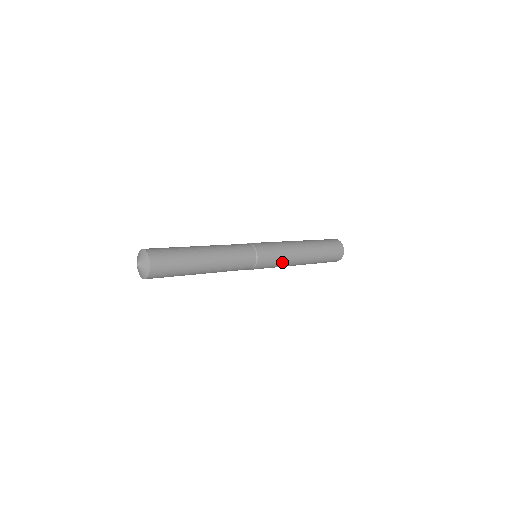
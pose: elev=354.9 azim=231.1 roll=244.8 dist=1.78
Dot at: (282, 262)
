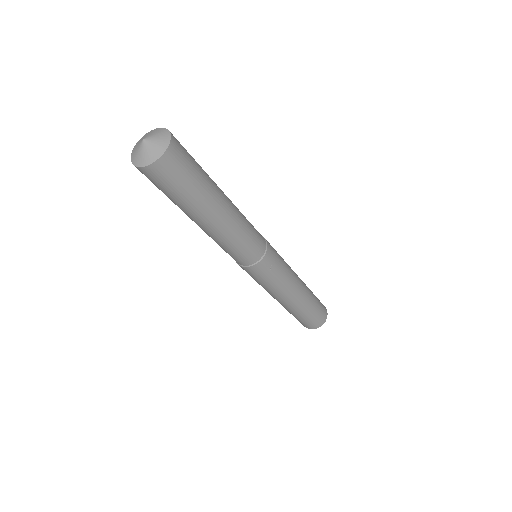
Dot at: (281, 280)
